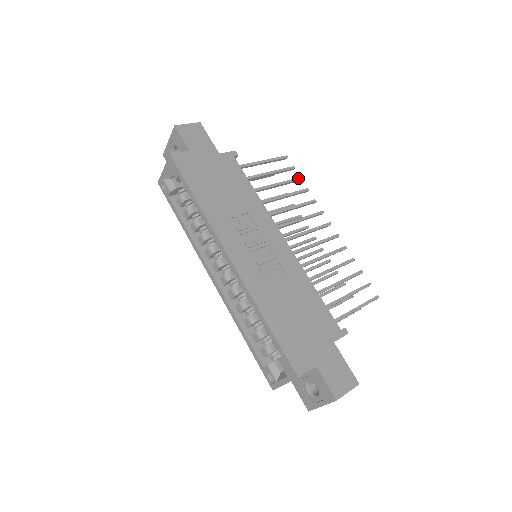
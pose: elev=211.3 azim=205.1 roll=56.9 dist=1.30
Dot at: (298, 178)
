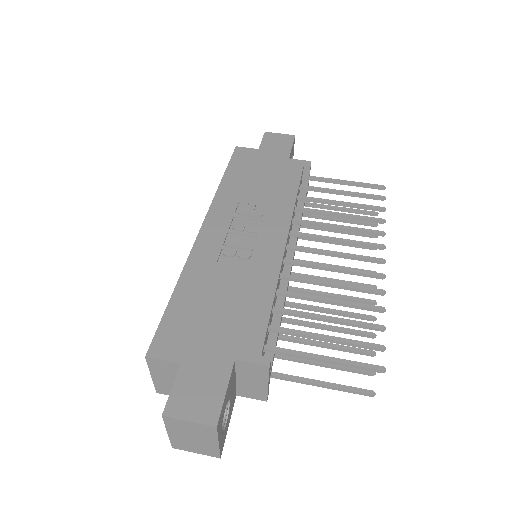
Dot at: (379, 207)
